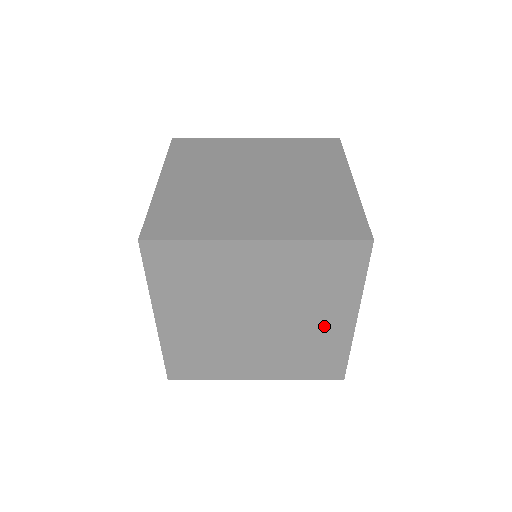
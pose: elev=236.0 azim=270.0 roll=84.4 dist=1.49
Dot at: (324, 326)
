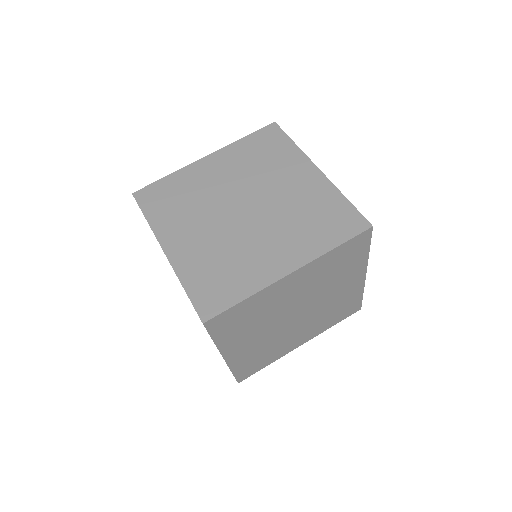
Dot at: (300, 186)
